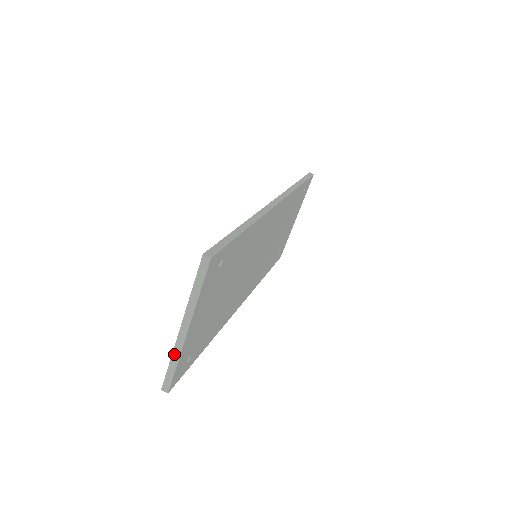
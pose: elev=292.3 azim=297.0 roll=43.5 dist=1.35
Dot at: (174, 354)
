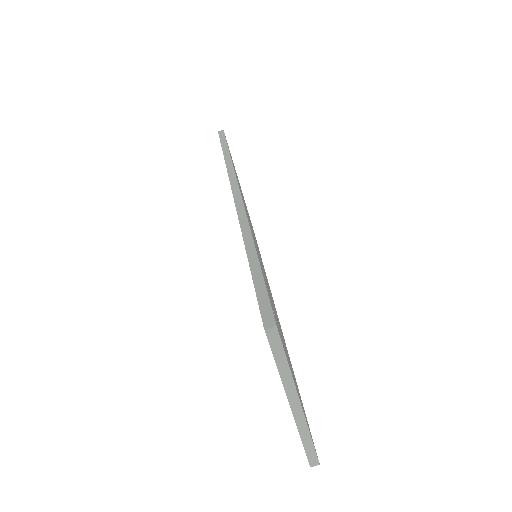
Dot at: (301, 432)
